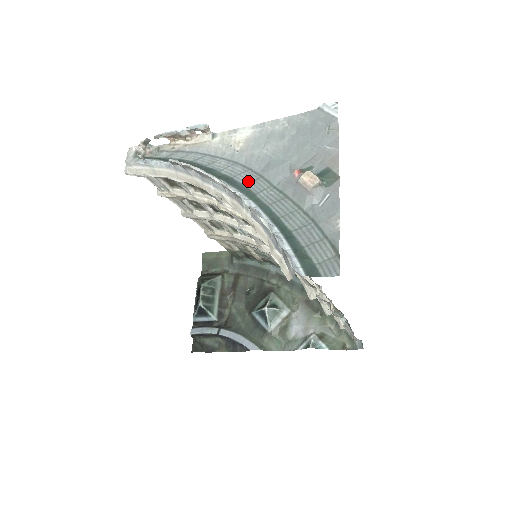
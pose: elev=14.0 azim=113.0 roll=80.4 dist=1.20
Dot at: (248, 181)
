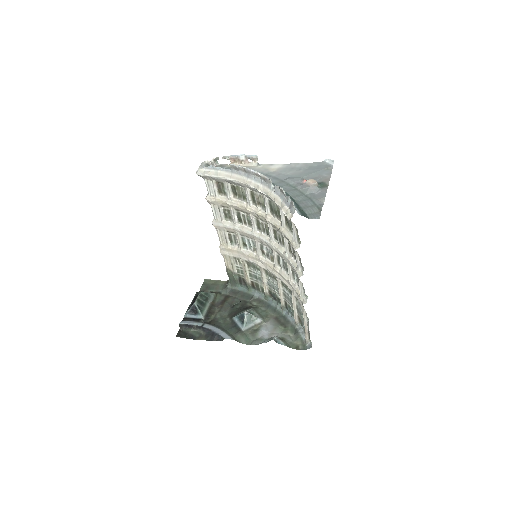
Dot at: (275, 182)
